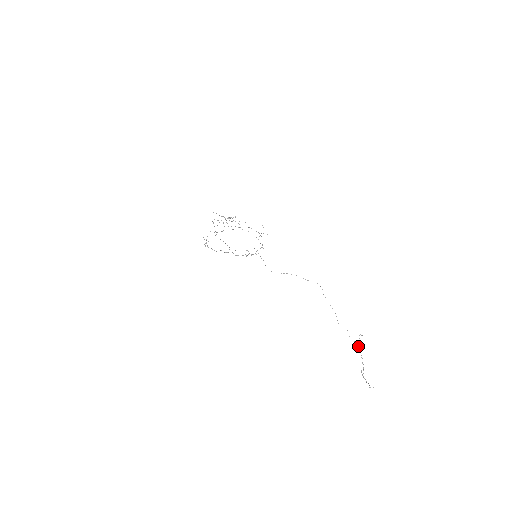
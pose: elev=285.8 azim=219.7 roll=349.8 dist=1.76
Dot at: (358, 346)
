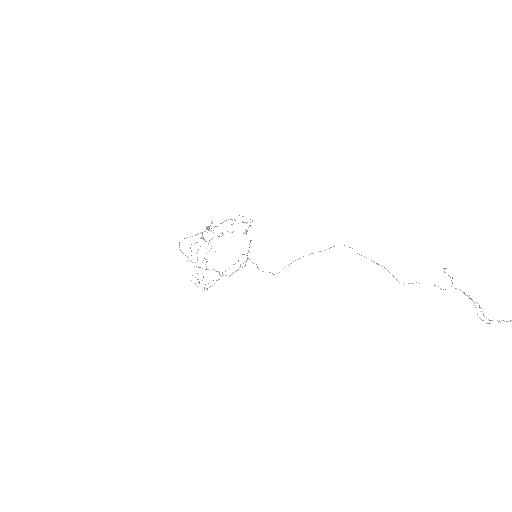
Dot at: (451, 286)
